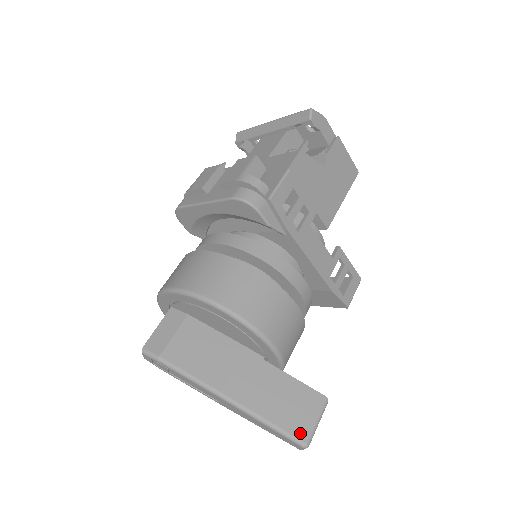
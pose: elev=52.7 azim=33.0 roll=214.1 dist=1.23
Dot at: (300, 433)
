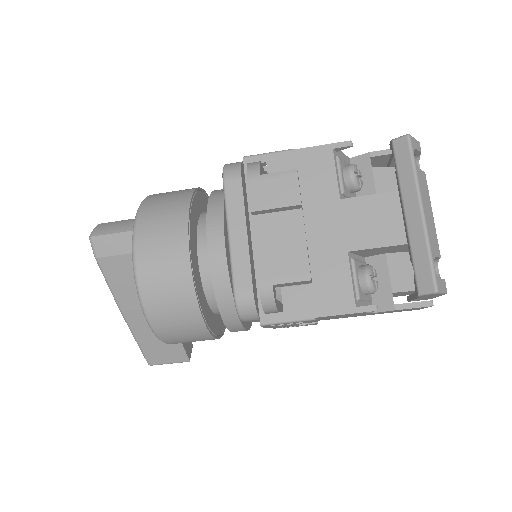
Dot at: (152, 360)
